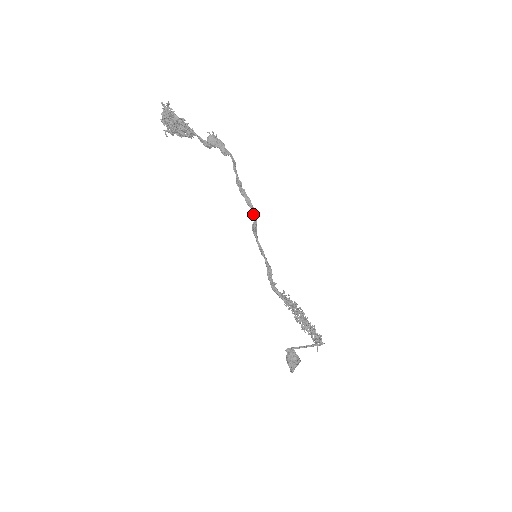
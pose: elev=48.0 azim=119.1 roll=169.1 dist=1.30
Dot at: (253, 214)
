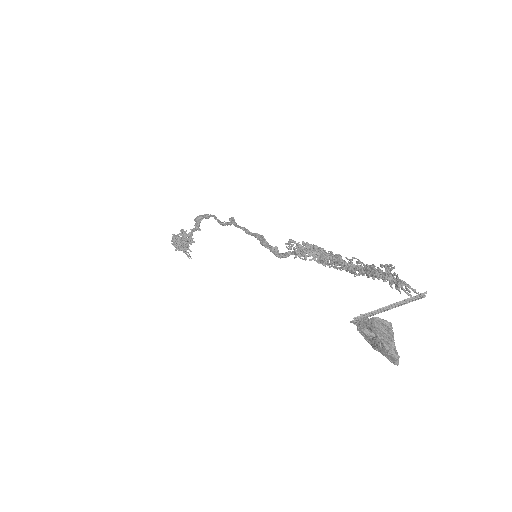
Dot at: occluded
